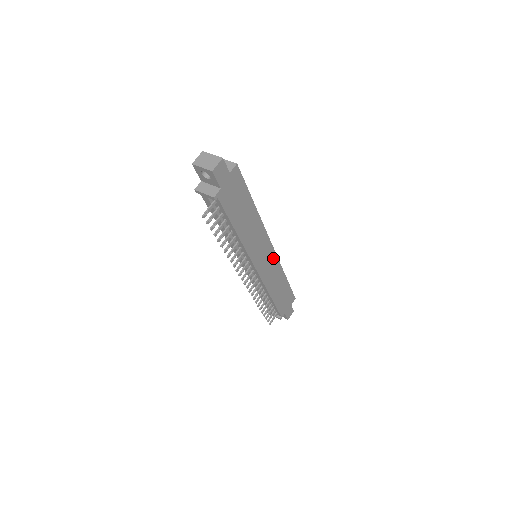
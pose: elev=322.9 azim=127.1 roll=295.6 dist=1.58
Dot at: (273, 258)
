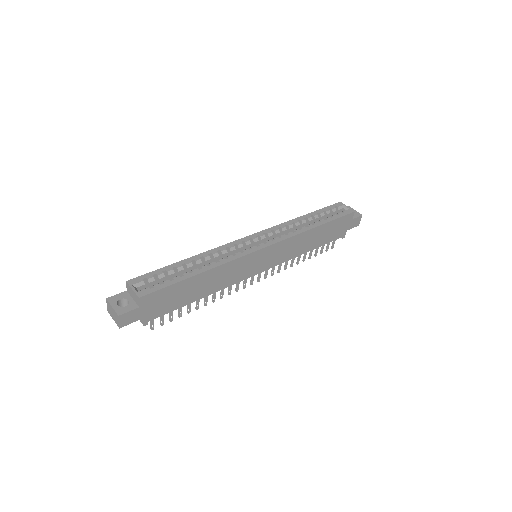
Dot at: (277, 246)
